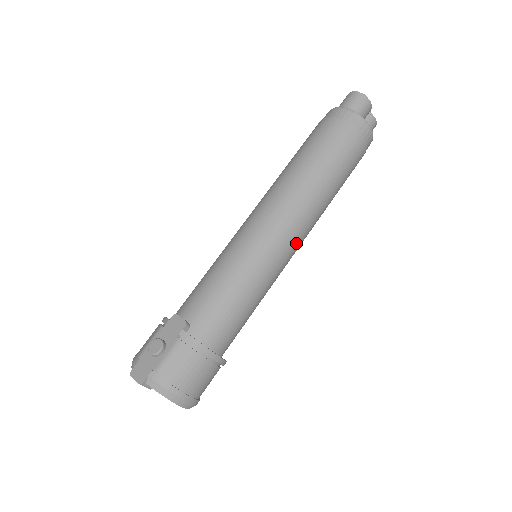
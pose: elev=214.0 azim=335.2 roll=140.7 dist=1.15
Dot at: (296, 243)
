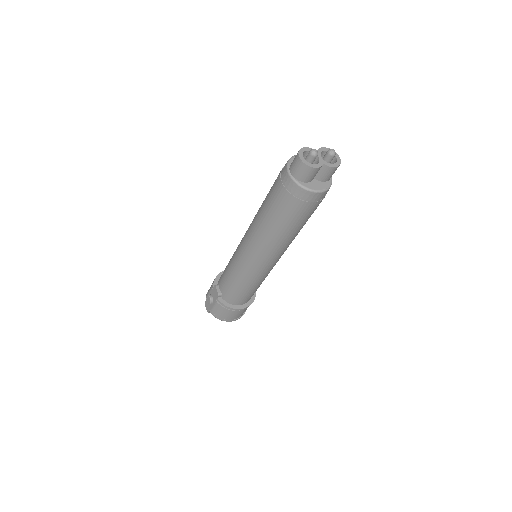
Dot at: (273, 262)
